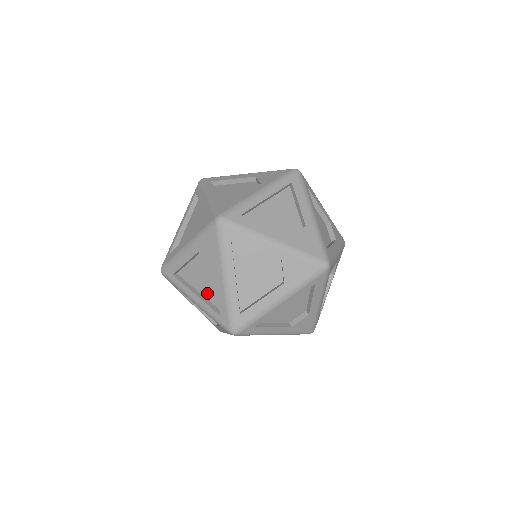
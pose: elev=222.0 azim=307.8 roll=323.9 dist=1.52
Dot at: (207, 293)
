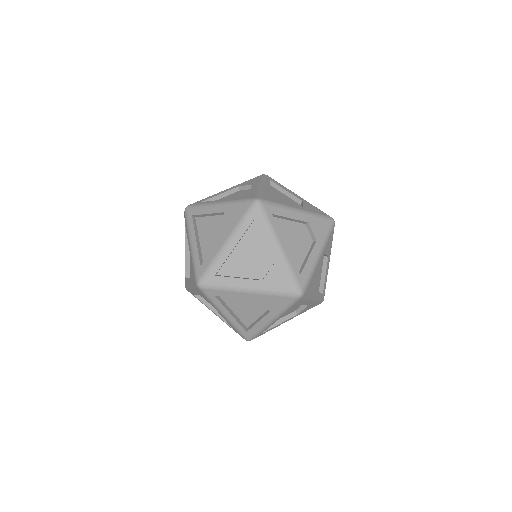
Dot at: occluded
